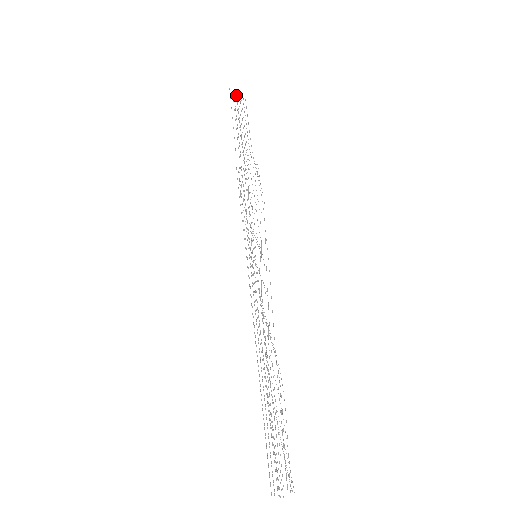
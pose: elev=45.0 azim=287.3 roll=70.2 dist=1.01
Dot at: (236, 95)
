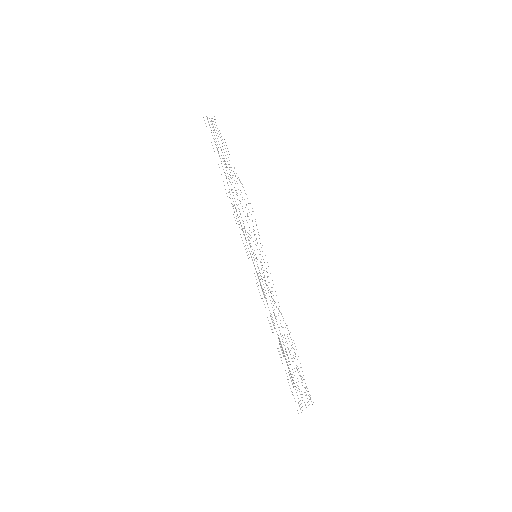
Dot at: occluded
